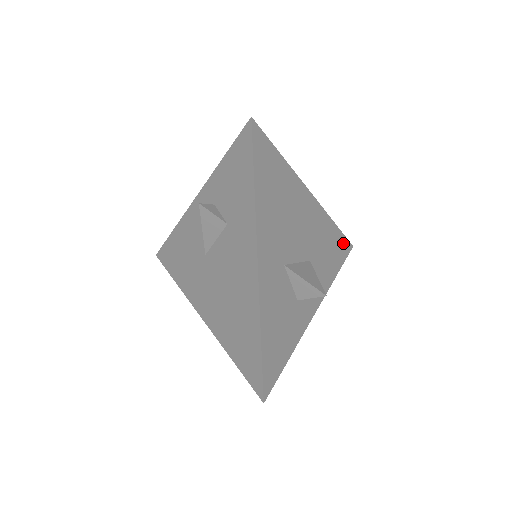
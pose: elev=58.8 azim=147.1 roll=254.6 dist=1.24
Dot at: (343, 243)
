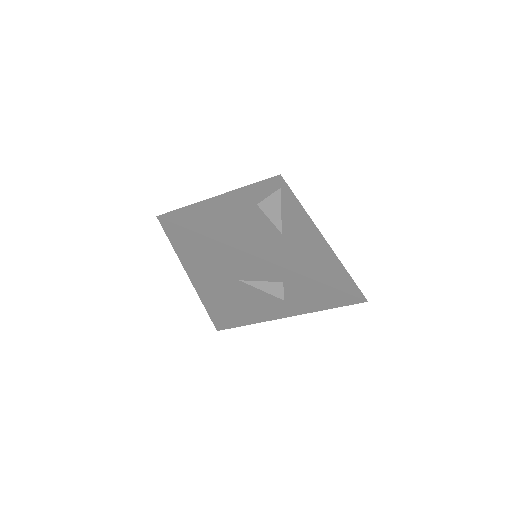
Dot at: occluded
